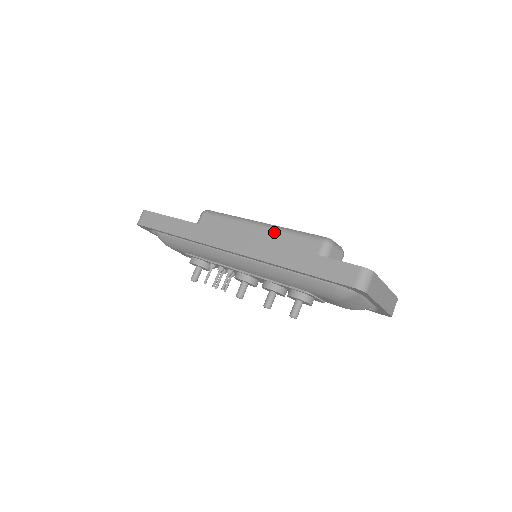
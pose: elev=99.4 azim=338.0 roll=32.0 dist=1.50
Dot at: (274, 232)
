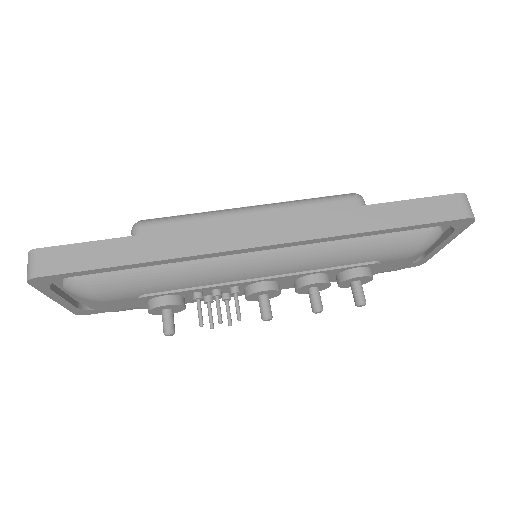
Dot at: (283, 210)
